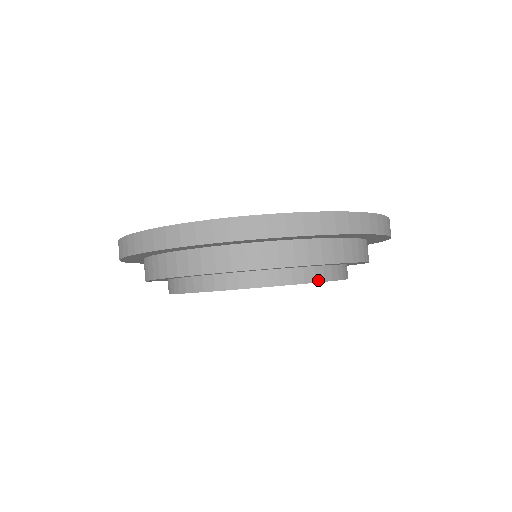
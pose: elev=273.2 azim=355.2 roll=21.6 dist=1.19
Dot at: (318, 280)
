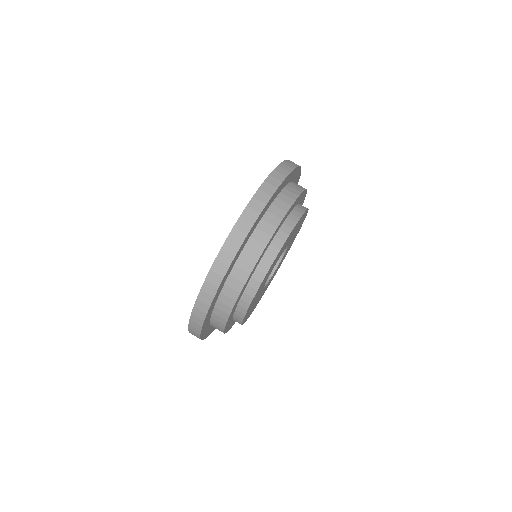
Dot at: (276, 255)
